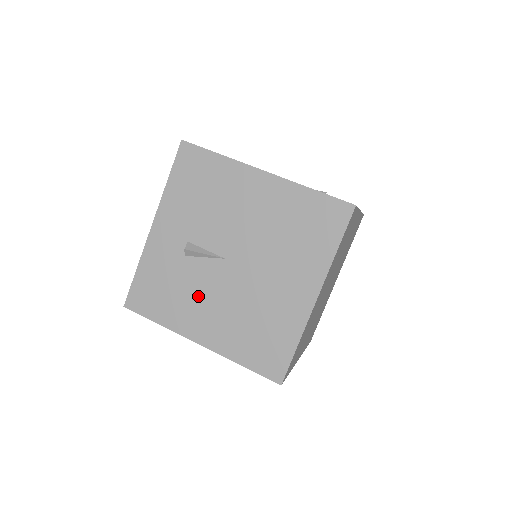
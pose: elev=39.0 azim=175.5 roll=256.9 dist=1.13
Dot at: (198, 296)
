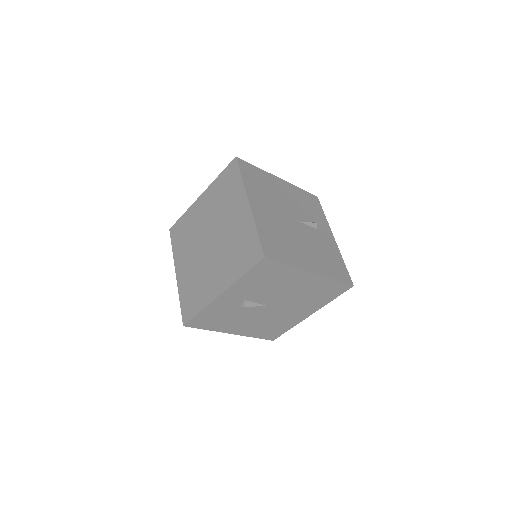
Dot at: (241, 319)
